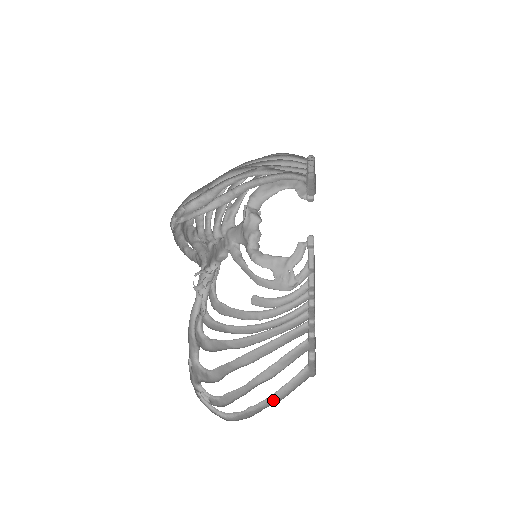
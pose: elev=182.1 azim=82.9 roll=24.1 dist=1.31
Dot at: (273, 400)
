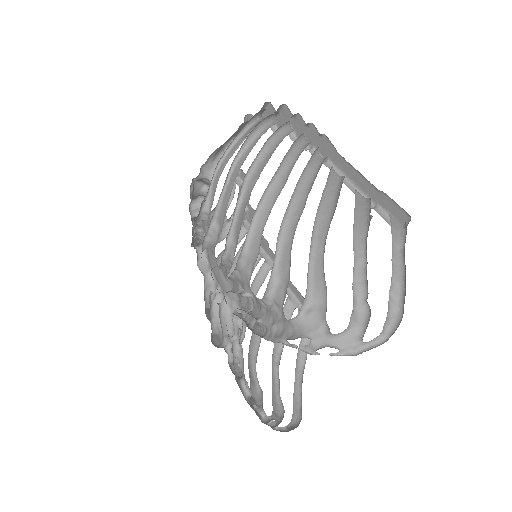
Dot at: (297, 372)
